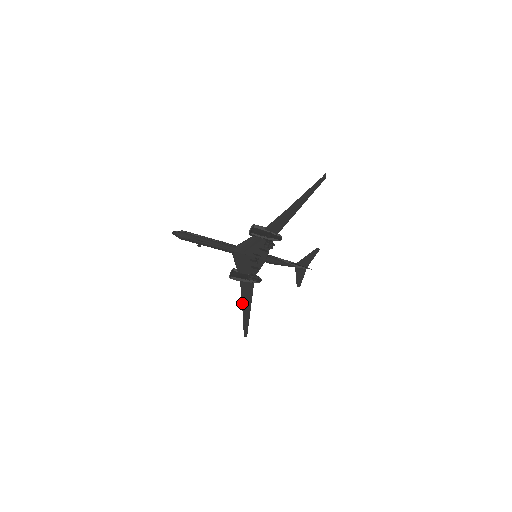
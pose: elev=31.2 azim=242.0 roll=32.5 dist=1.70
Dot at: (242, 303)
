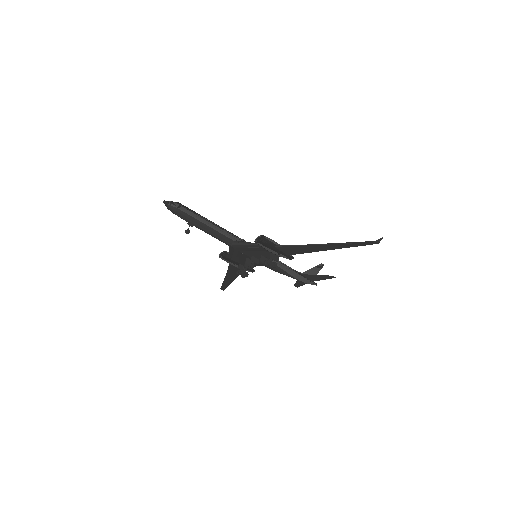
Dot at: (226, 274)
